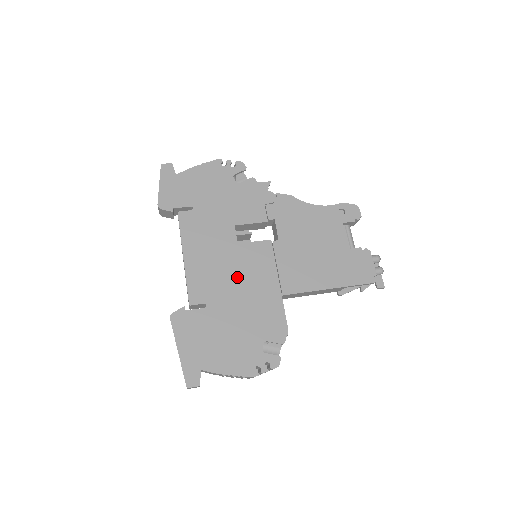
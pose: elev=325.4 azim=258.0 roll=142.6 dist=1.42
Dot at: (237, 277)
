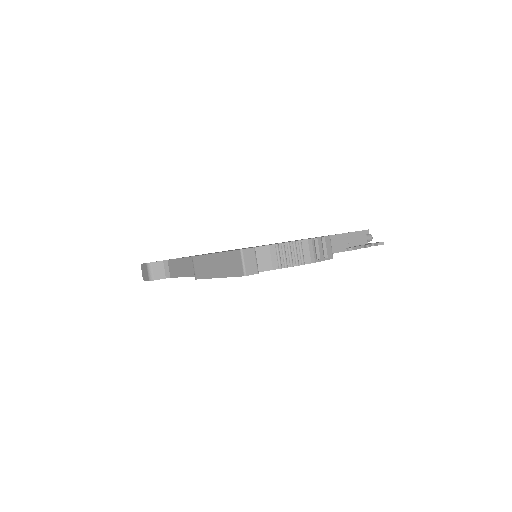
Dot at: occluded
